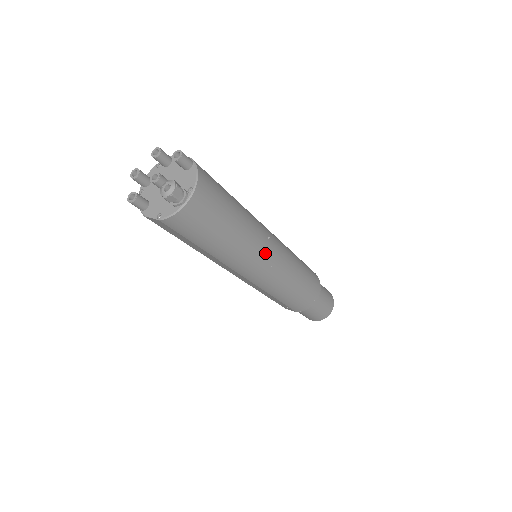
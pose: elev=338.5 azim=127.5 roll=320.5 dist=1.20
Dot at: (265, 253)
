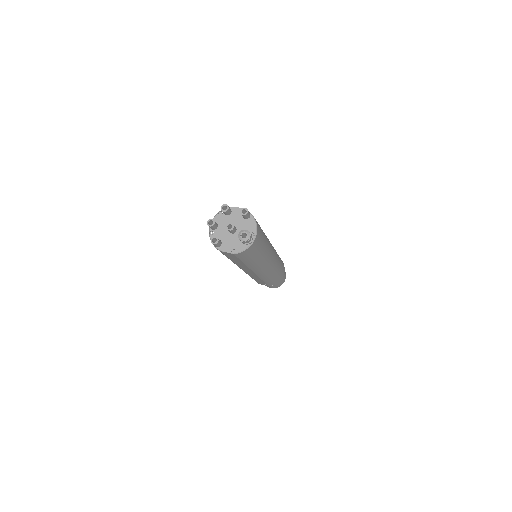
Dot at: (271, 257)
